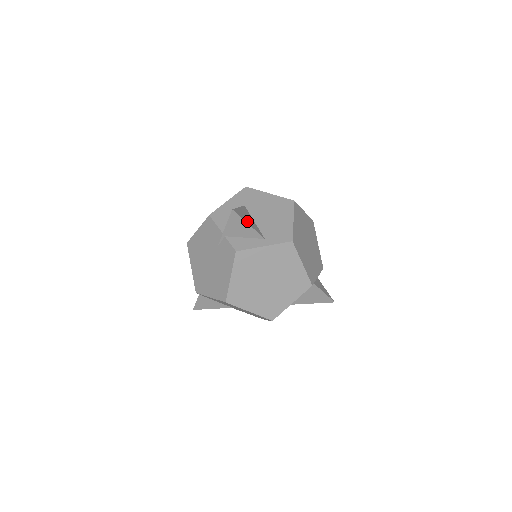
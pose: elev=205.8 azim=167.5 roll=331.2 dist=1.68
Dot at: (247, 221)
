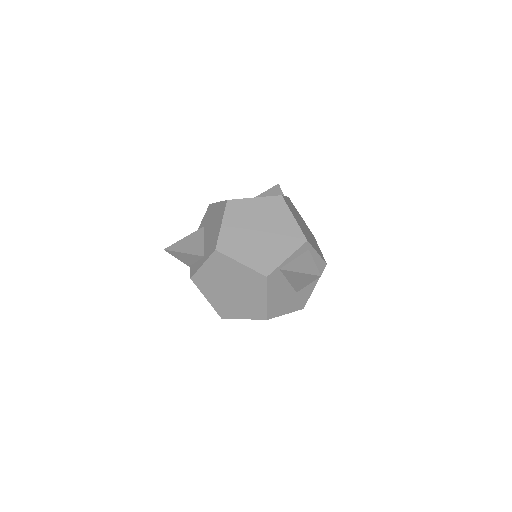
Dot at: (184, 250)
